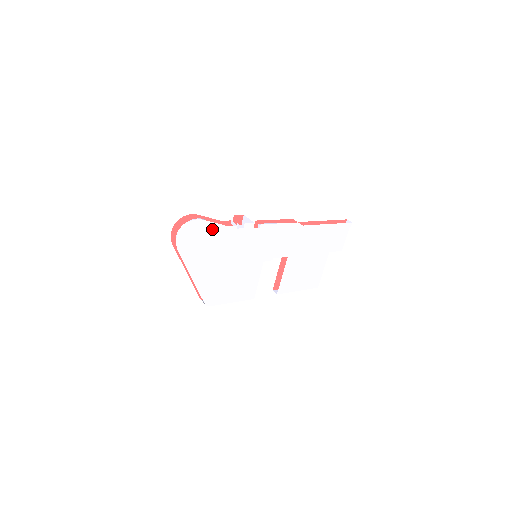
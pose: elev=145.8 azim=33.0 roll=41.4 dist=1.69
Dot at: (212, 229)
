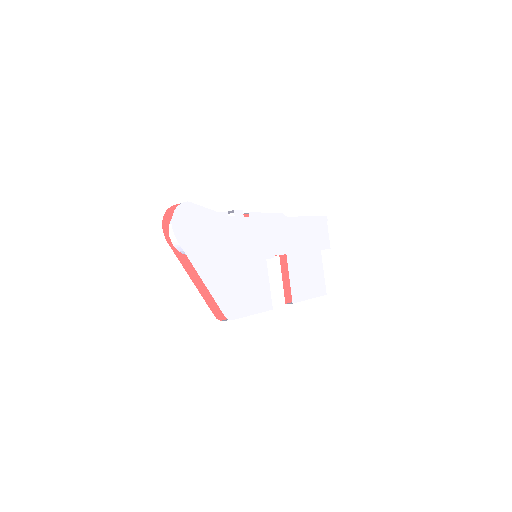
Dot at: (205, 215)
